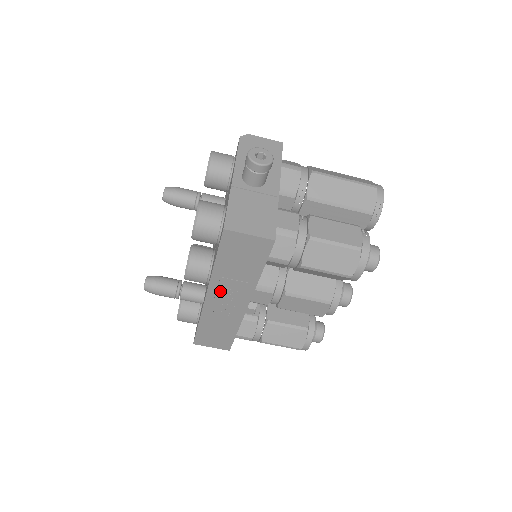
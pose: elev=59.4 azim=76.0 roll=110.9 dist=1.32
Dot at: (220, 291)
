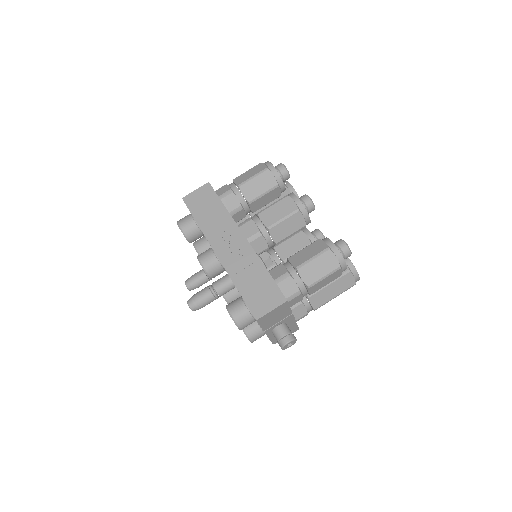
Dot at: (218, 240)
